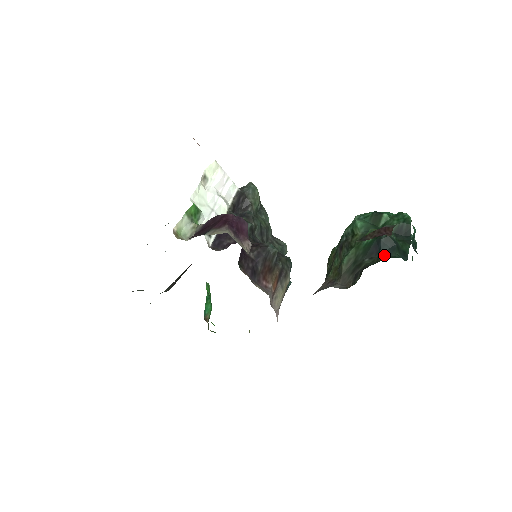
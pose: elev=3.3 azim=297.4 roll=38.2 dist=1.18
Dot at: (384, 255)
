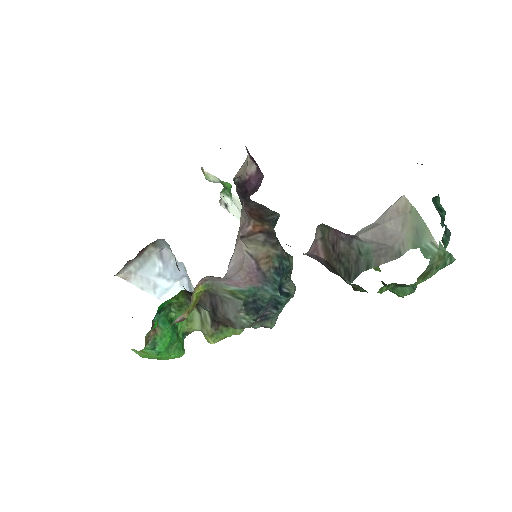
Dot at: occluded
